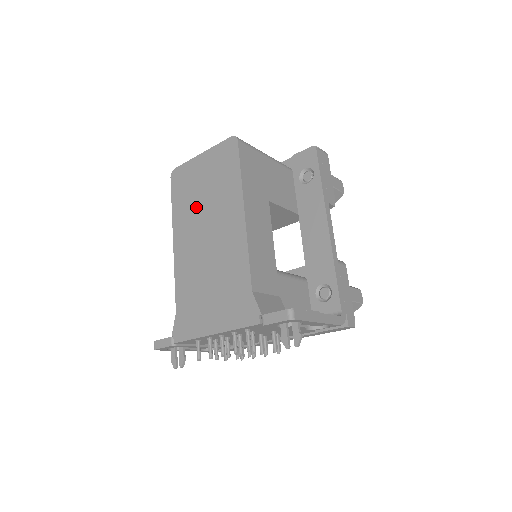
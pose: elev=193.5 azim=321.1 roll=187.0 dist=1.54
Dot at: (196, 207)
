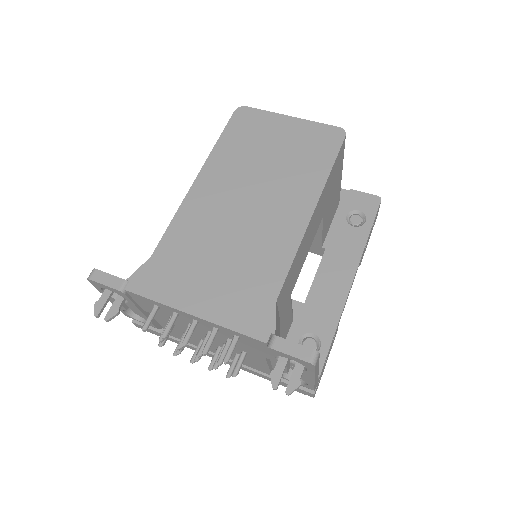
Dot at: (251, 164)
